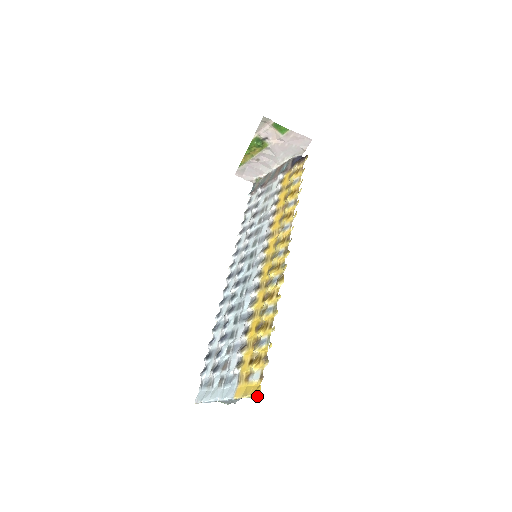
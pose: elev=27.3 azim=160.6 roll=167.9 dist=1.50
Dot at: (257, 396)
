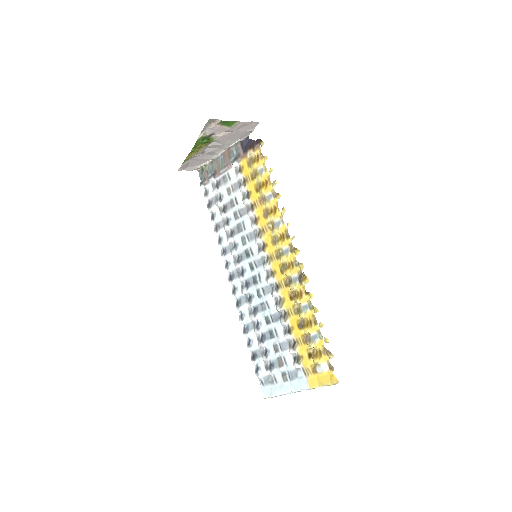
Dot at: (335, 384)
